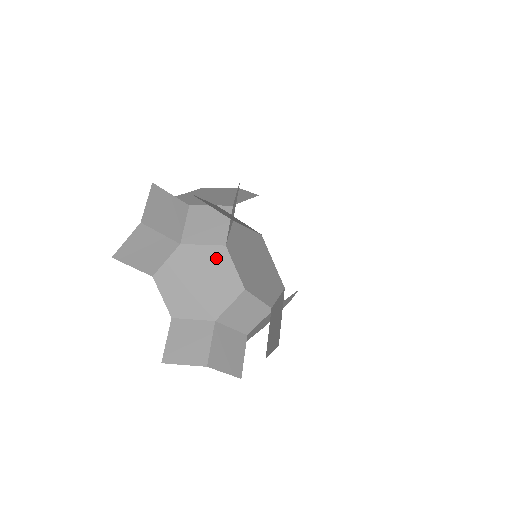
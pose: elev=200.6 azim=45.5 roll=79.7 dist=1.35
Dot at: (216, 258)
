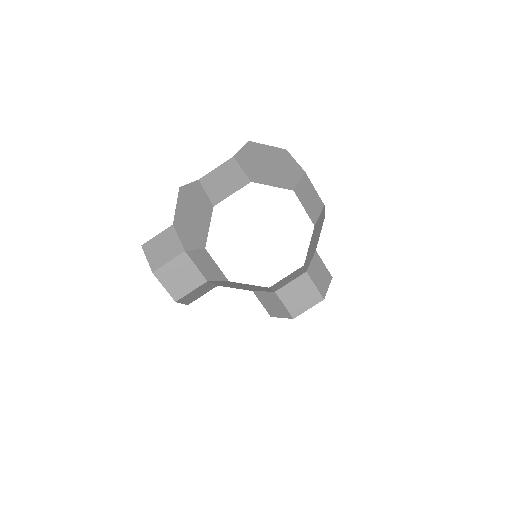
Dot at: (233, 283)
